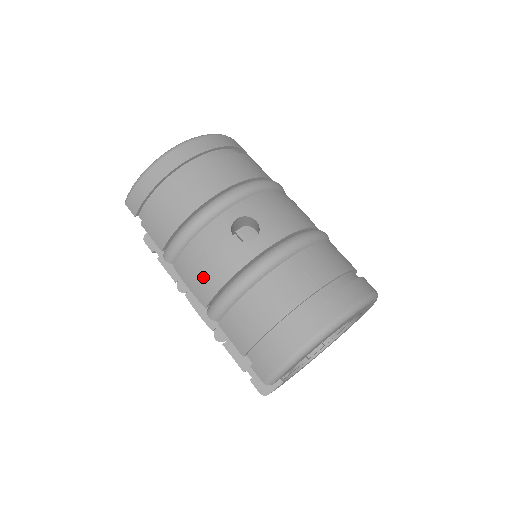
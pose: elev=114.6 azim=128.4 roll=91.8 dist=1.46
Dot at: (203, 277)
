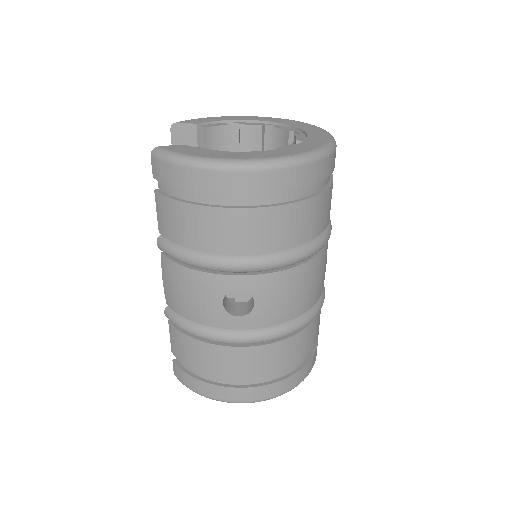
Dot at: (177, 296)
